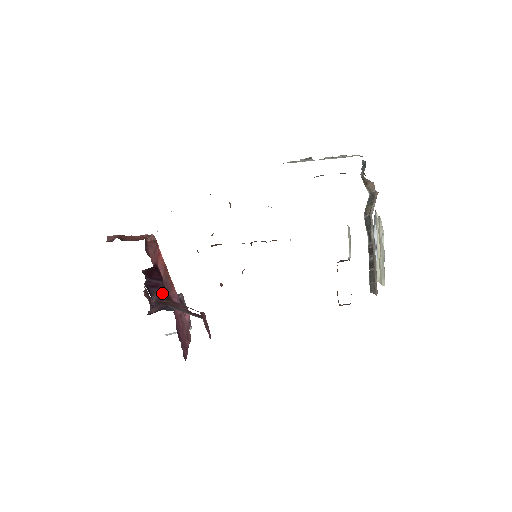
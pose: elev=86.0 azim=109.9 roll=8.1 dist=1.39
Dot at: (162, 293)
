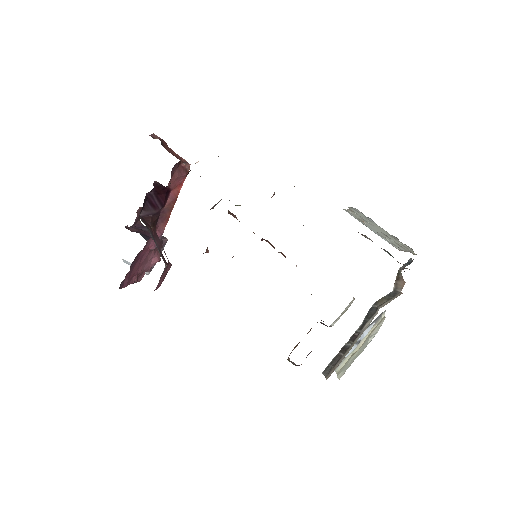
Dot at: (153, 216)
